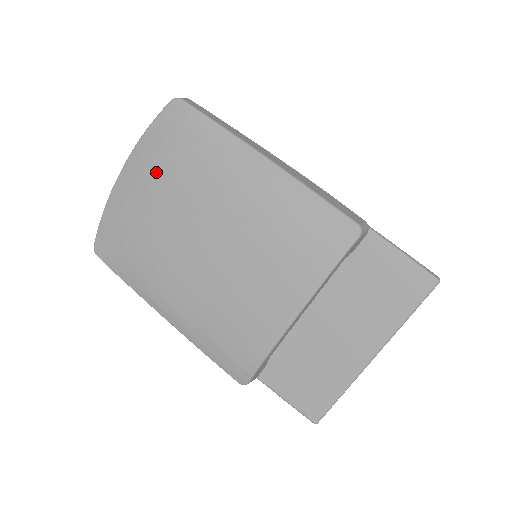
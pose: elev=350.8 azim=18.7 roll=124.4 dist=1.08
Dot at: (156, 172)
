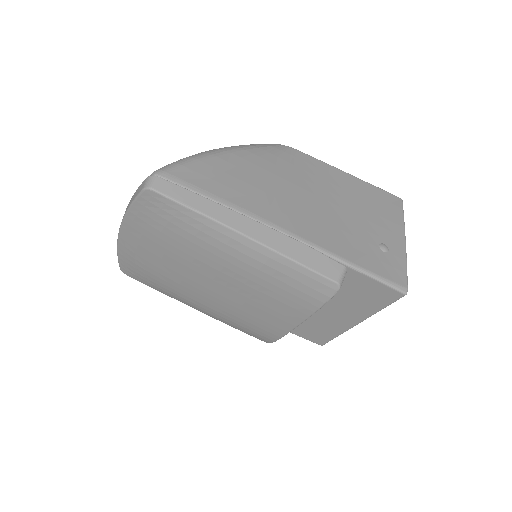
Dot at: (153, 241)
